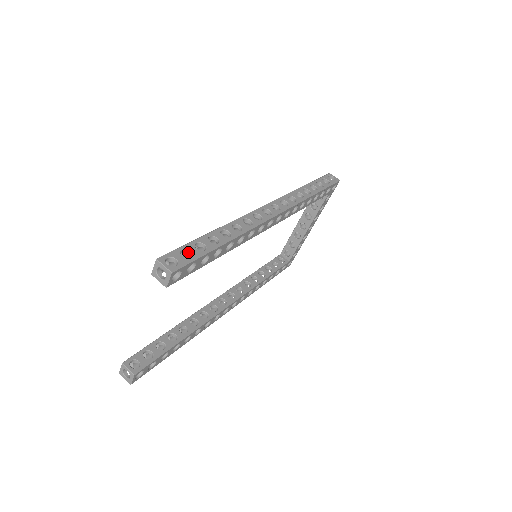
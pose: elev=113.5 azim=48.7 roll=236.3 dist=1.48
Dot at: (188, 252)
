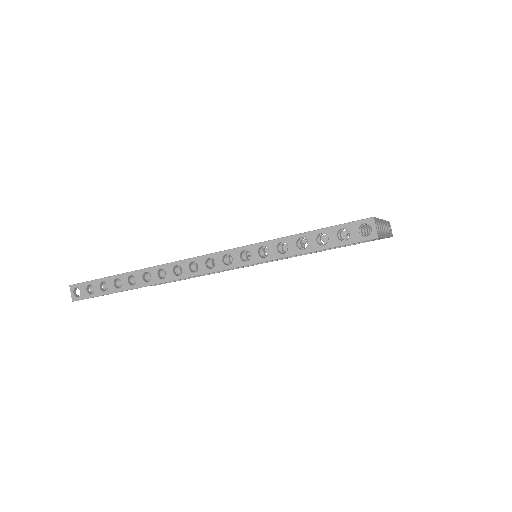
Dot at: (94, 286)
